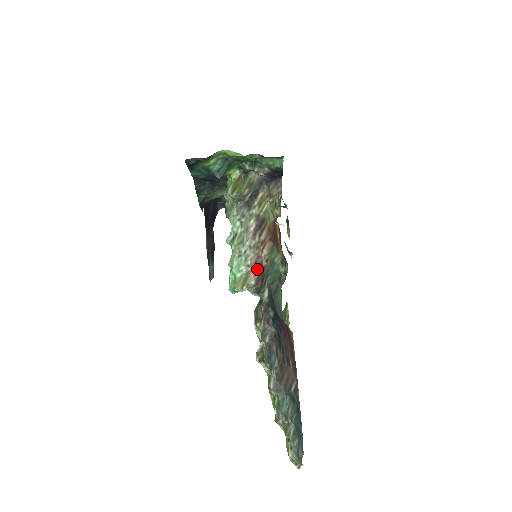
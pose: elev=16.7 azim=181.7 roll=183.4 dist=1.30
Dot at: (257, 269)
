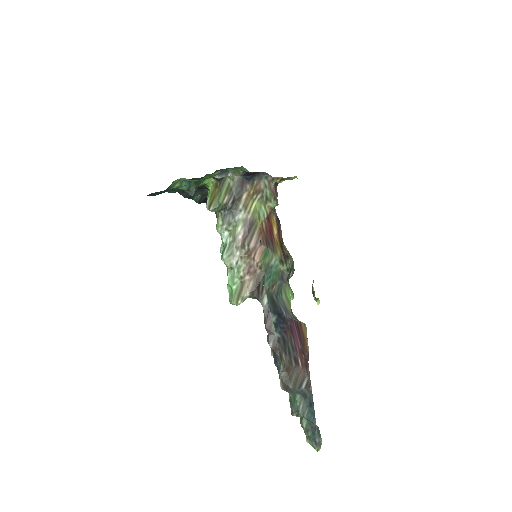
Dot at: (251, 279)
